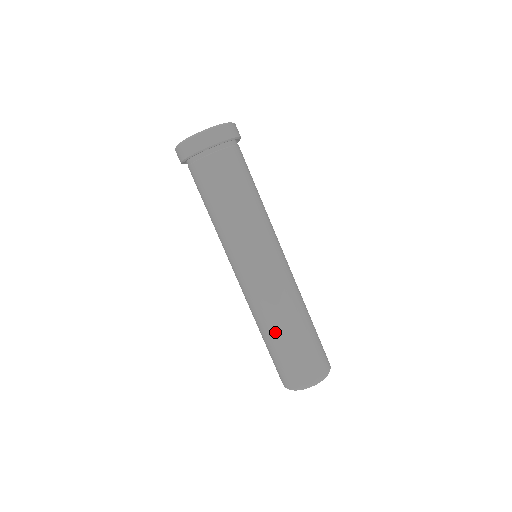
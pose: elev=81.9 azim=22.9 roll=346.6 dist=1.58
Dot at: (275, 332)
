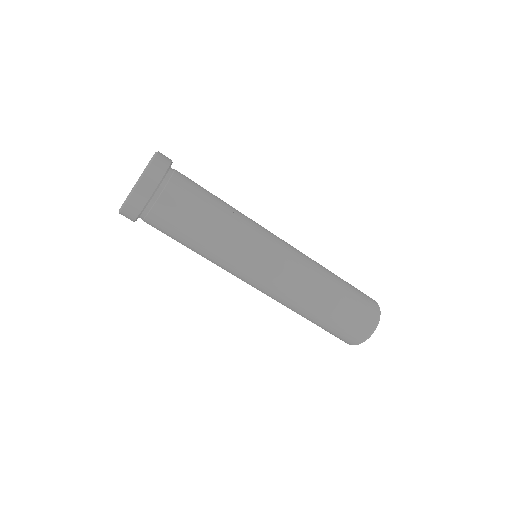
Dot at: (310, 315)
